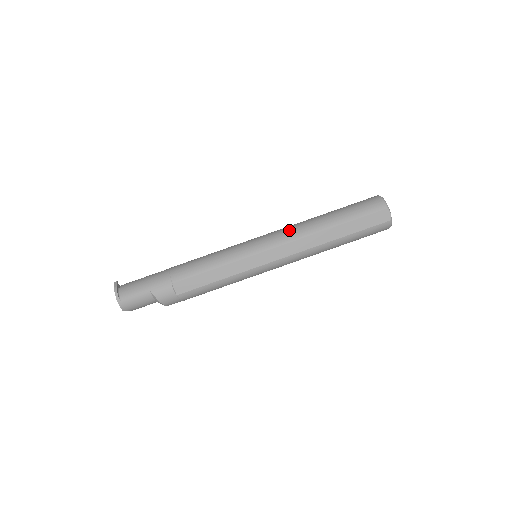
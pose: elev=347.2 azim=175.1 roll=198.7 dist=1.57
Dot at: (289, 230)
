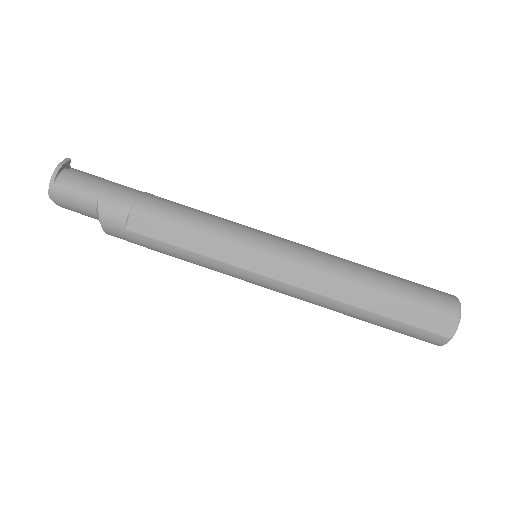
Dot at: (319, 255)
